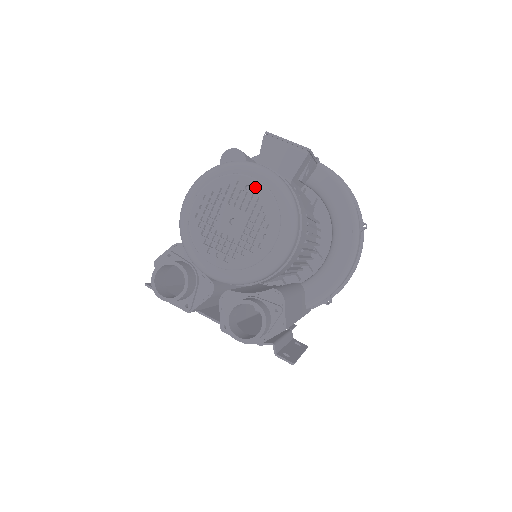
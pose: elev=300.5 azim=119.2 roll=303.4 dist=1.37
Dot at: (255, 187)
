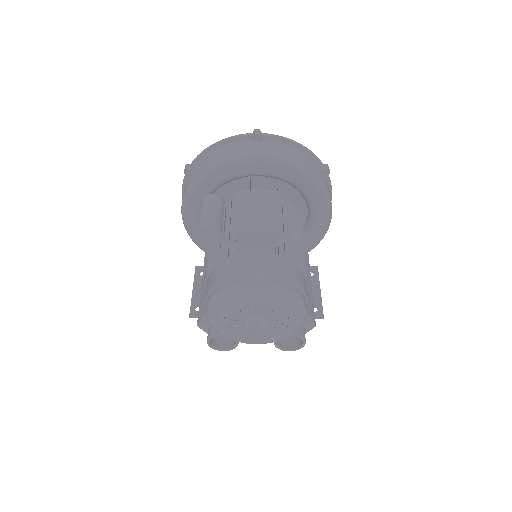
Dot at: (262, 304)
